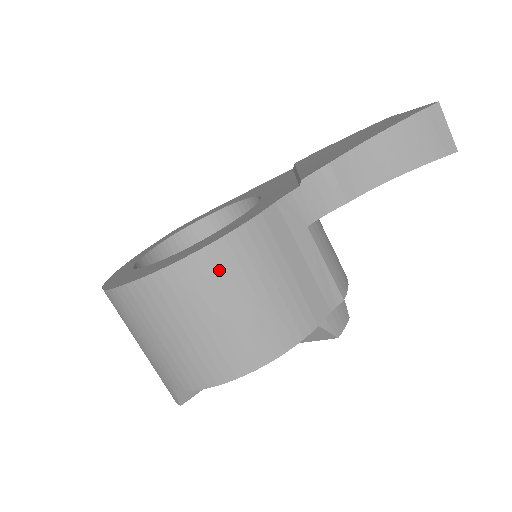
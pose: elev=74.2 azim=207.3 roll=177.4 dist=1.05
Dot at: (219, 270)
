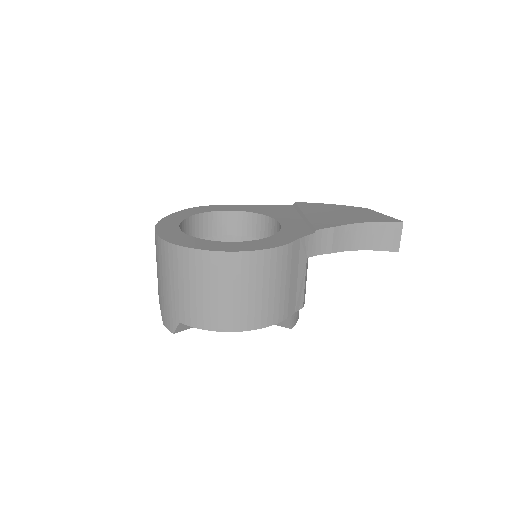
Dot at: (259, 266)
